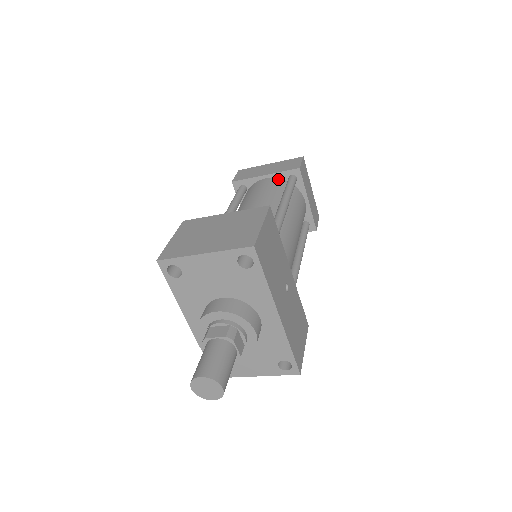
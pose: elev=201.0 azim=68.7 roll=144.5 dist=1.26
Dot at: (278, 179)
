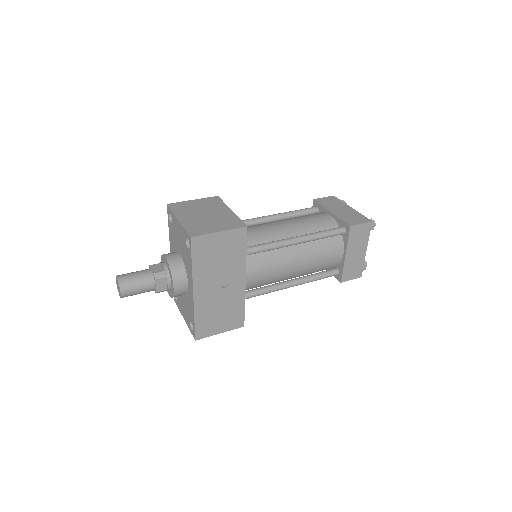
Dot at: (335, 222)
